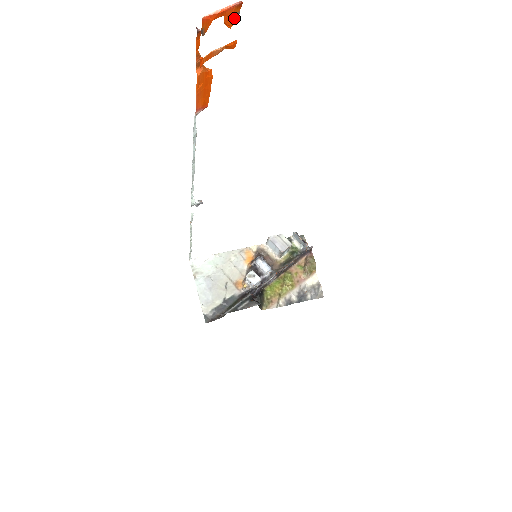
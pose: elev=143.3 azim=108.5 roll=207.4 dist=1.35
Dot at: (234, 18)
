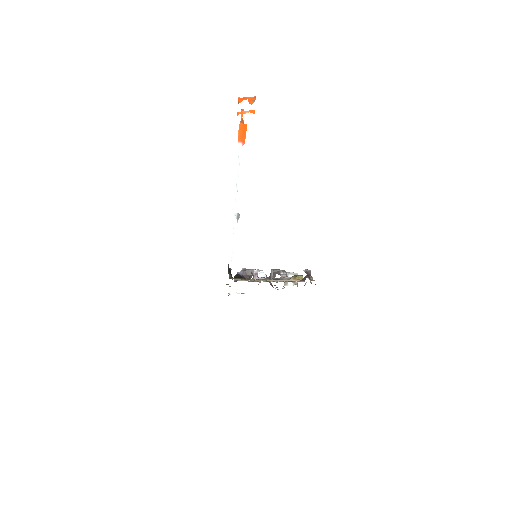
Dot at: (253, 102)
